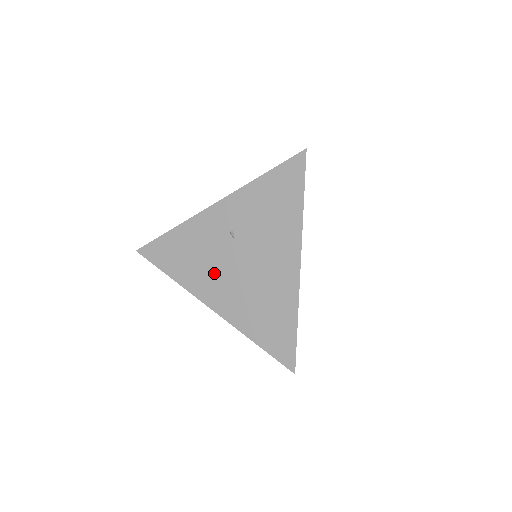
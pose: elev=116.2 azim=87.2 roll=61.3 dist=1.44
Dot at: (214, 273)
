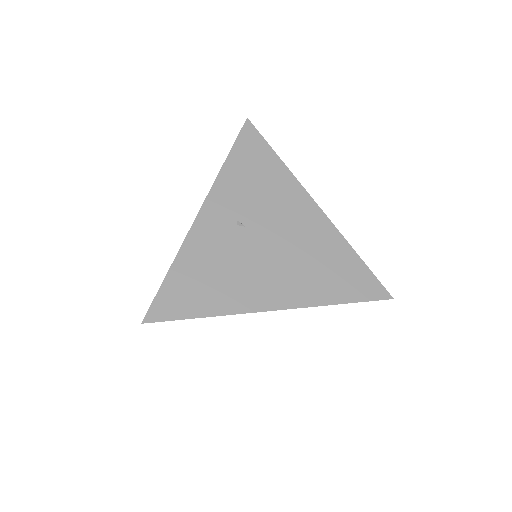
Dot at: (251, 273)
